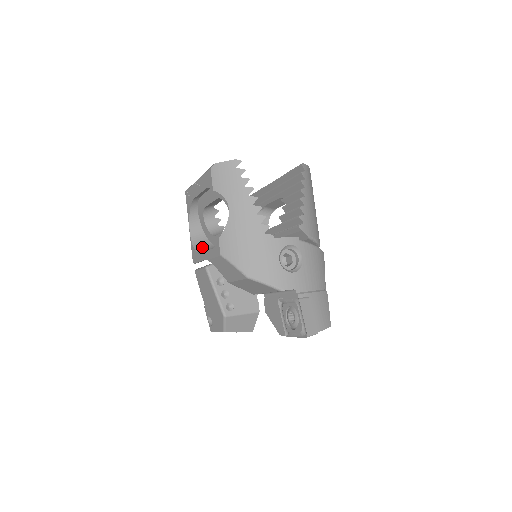
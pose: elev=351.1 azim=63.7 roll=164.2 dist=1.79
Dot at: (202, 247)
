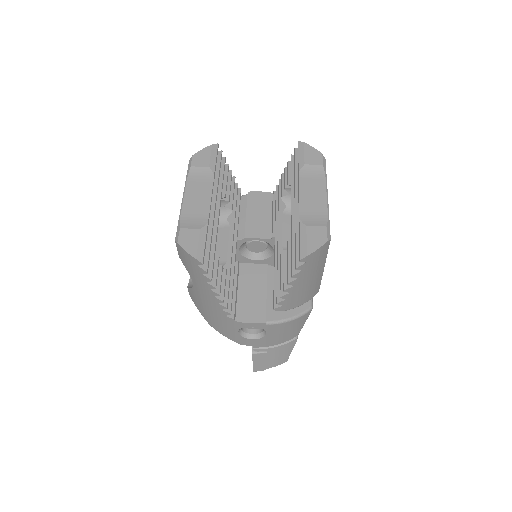
Dot at: occluded
